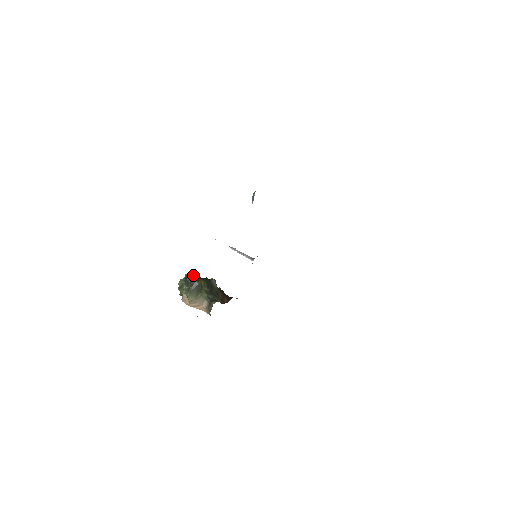
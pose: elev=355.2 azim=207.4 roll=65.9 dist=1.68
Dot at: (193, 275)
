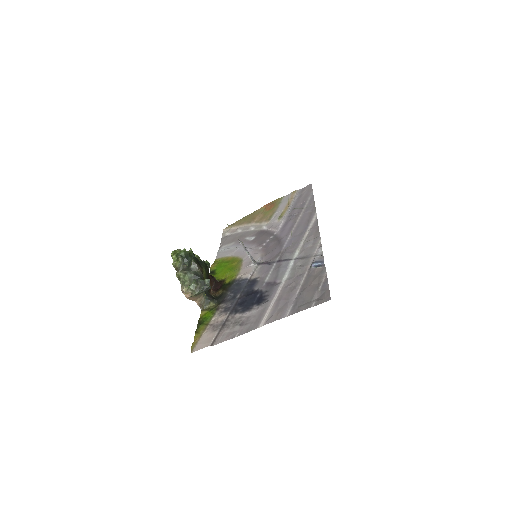
Dot at: occluded
